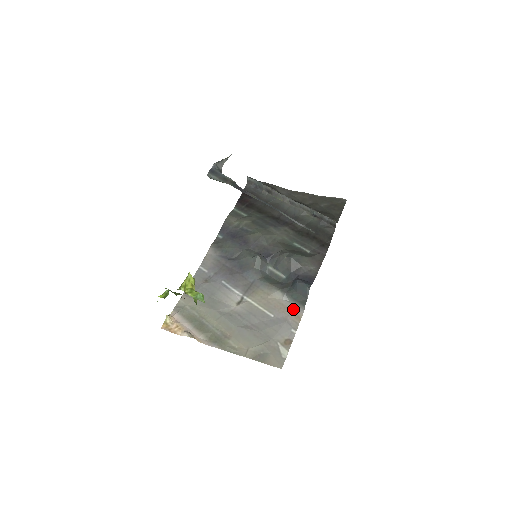
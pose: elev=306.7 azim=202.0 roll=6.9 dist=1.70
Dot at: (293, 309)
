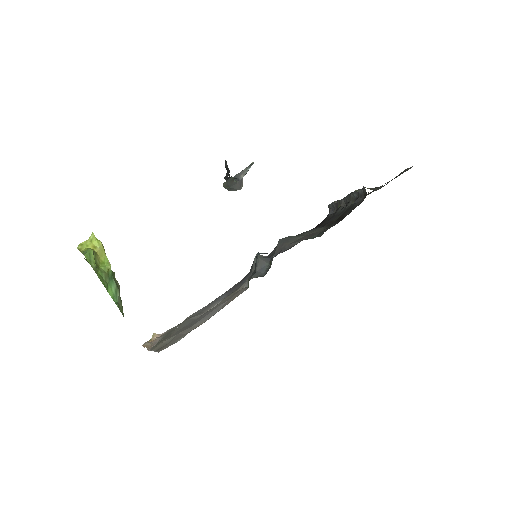
Dot at: occluded
